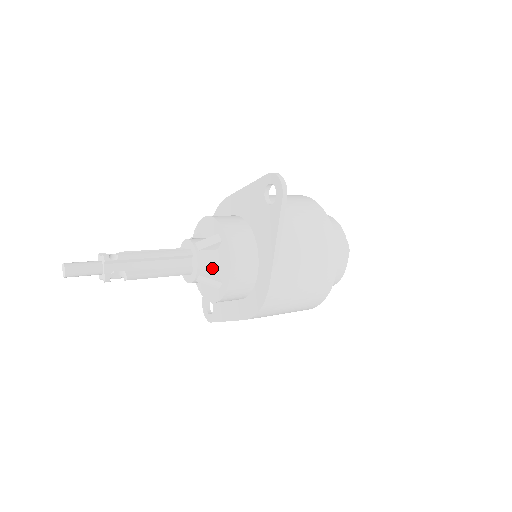
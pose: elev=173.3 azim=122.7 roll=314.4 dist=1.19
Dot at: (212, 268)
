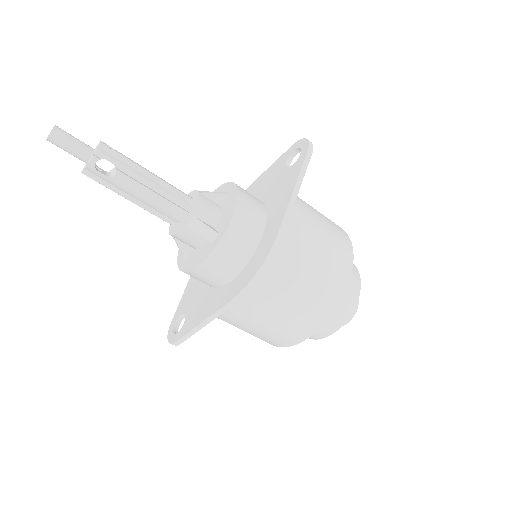
Dot at: (211, 217)
